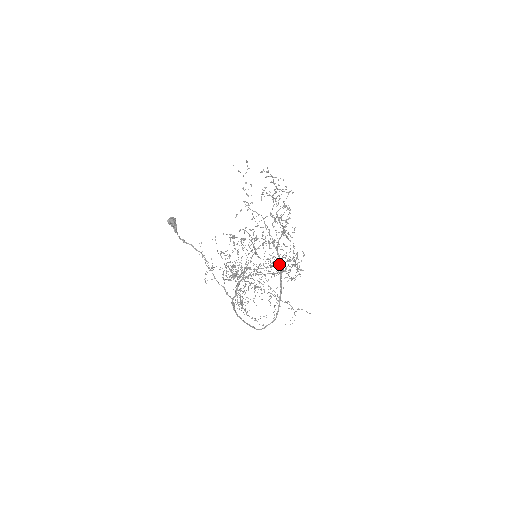
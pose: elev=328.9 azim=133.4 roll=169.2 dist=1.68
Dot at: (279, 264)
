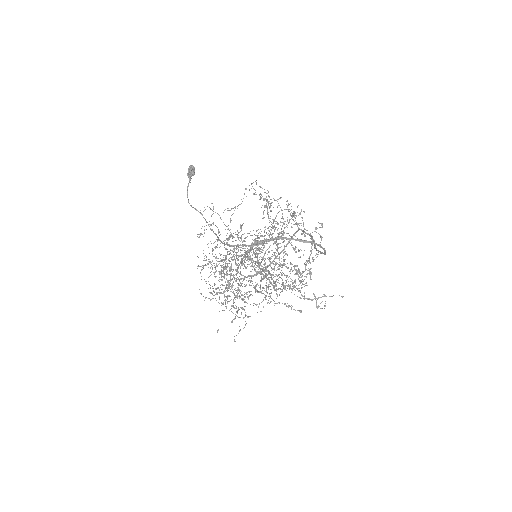
Dot at: (261, 302)
